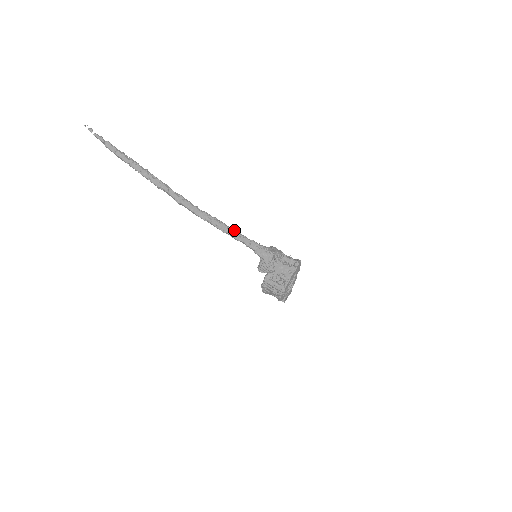
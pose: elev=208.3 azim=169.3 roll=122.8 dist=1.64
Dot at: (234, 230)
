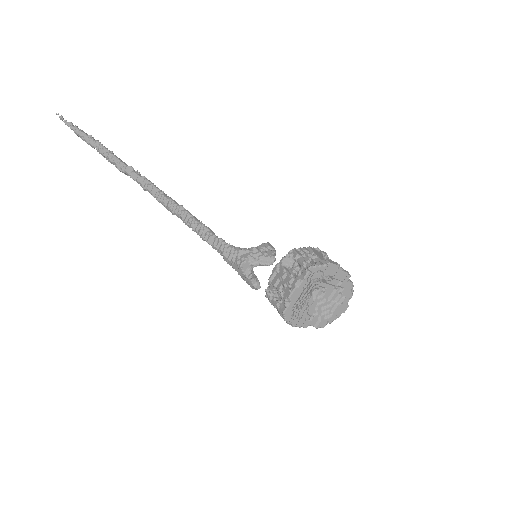
Dot at: (198, 224)
